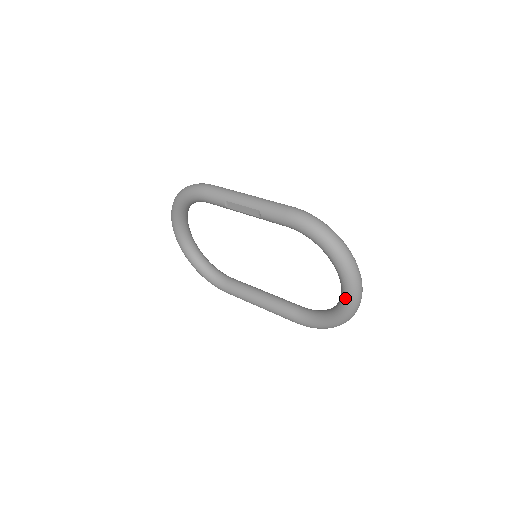
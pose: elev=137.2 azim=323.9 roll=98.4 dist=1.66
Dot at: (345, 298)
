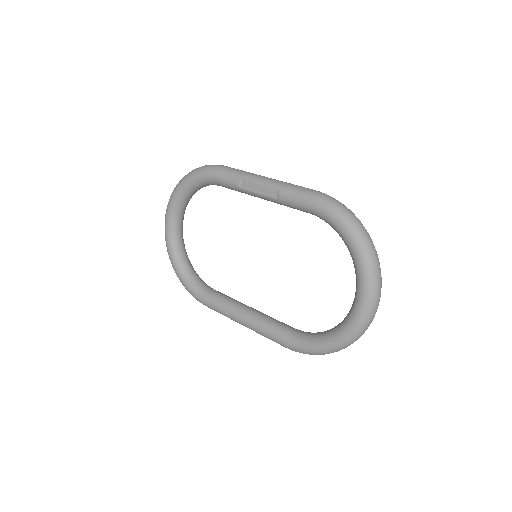
Dot at: (358, 306)
